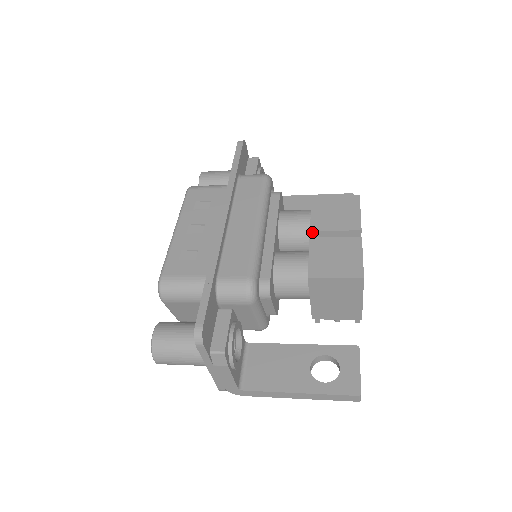
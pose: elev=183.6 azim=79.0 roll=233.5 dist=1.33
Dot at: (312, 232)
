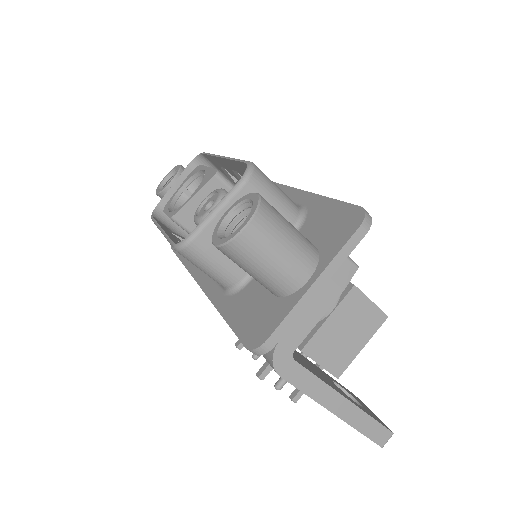
Dot at: occluded
